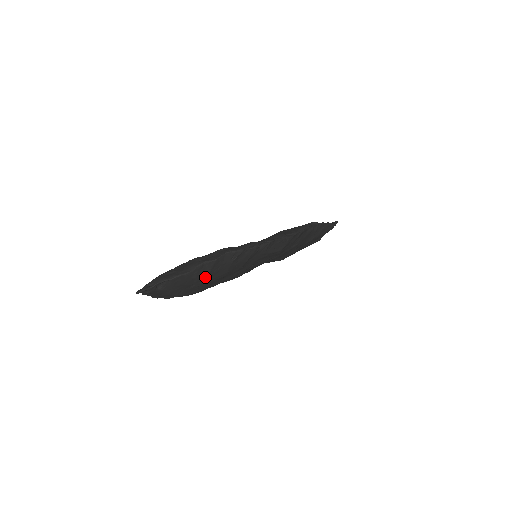
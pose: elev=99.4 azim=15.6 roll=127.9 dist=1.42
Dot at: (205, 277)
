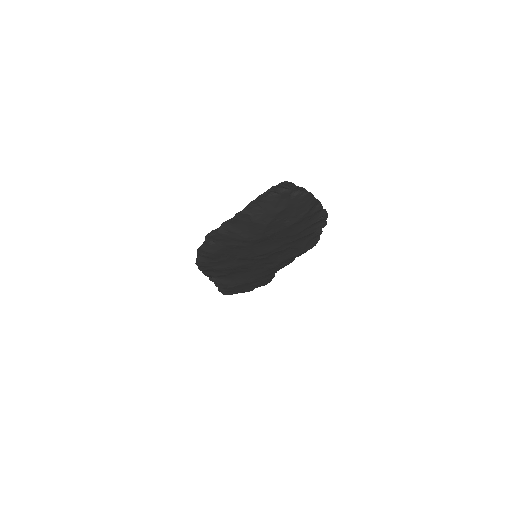
Dot at: (304, 218)
